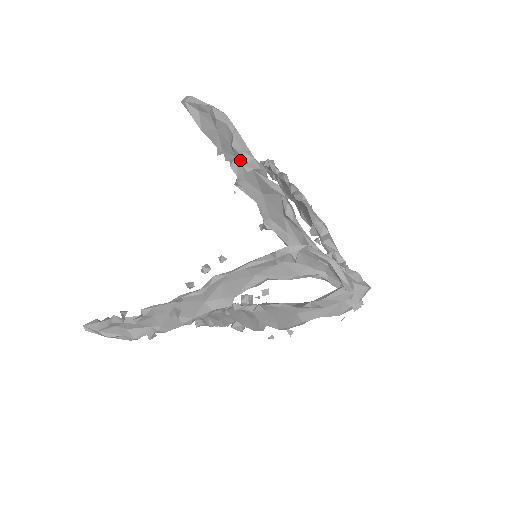
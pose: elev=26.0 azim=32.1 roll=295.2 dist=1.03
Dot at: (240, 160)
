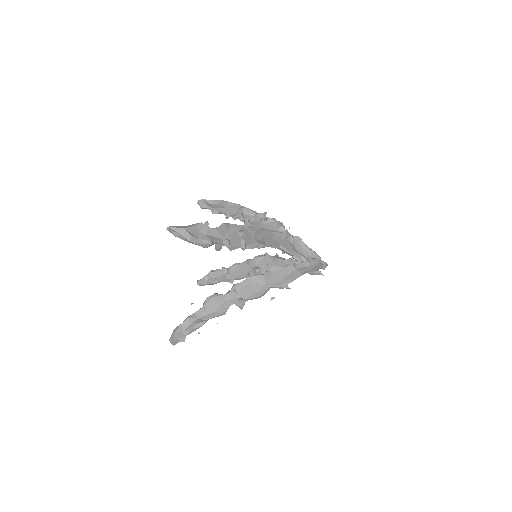
Dot at: (246, 214)
